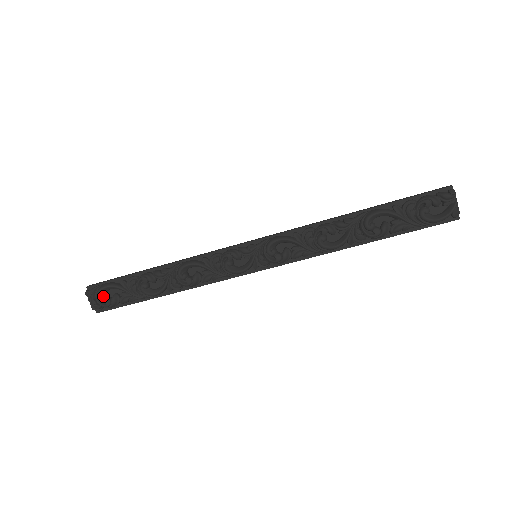
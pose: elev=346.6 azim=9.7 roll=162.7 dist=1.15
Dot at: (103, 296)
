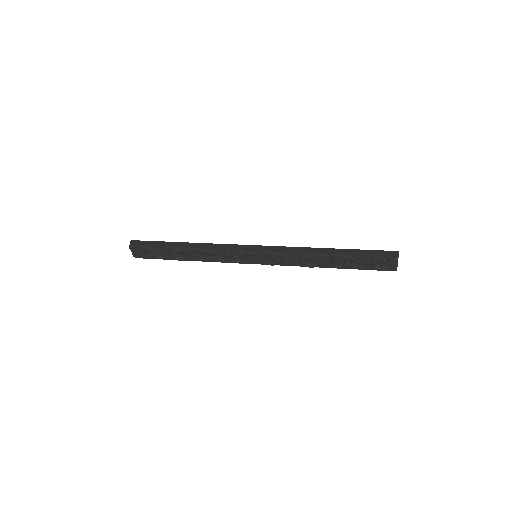
Dot at: (143, 253)
